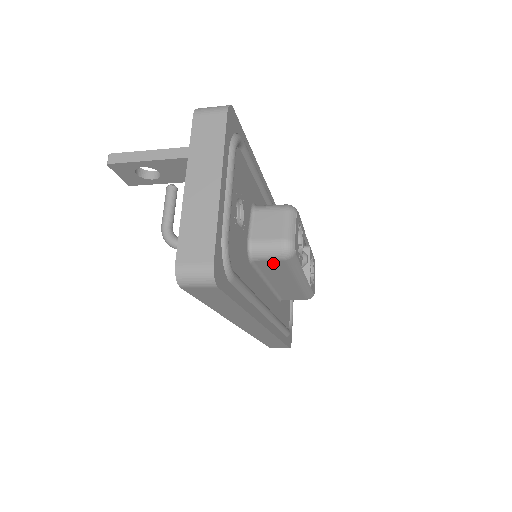
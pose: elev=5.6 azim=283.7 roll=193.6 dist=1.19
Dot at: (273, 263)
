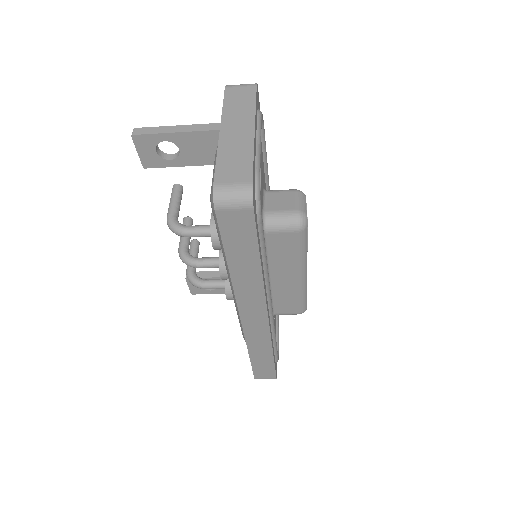
Dot at: (284, 238)
